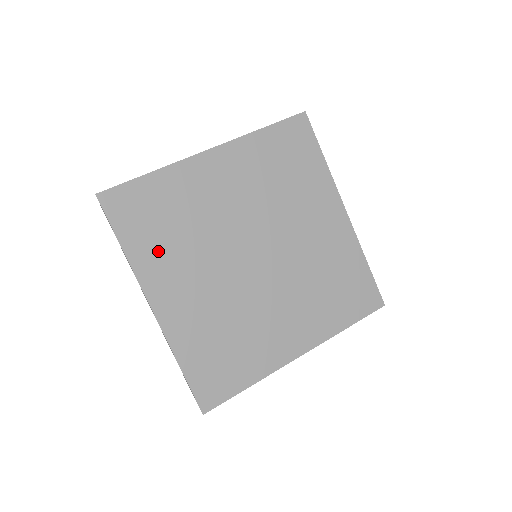
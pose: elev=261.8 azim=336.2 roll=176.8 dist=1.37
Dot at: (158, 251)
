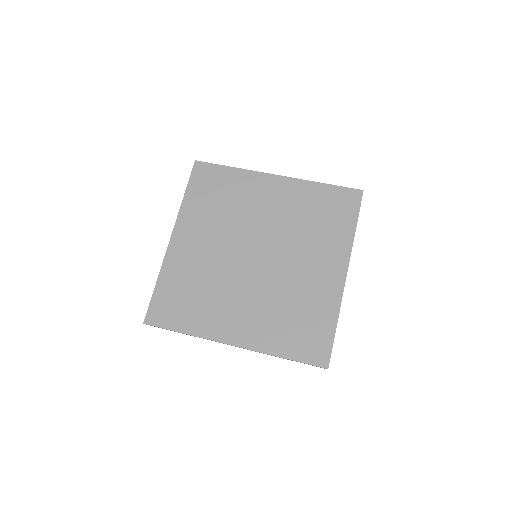
Dot at: (201, 210)
